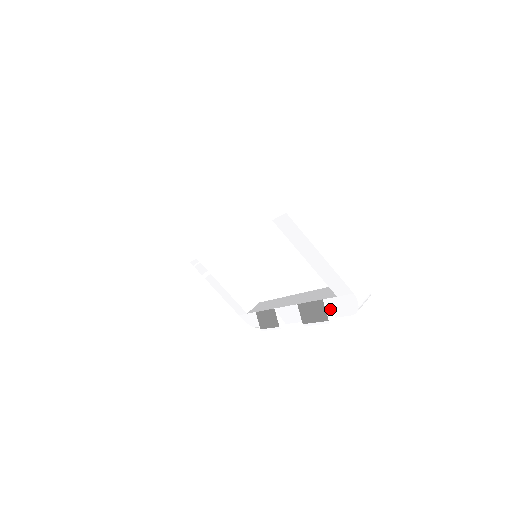
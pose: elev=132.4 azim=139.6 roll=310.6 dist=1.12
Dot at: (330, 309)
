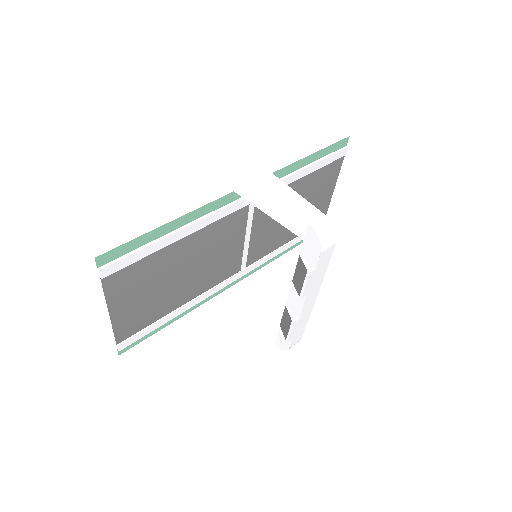
Dot at: (308, 262)
